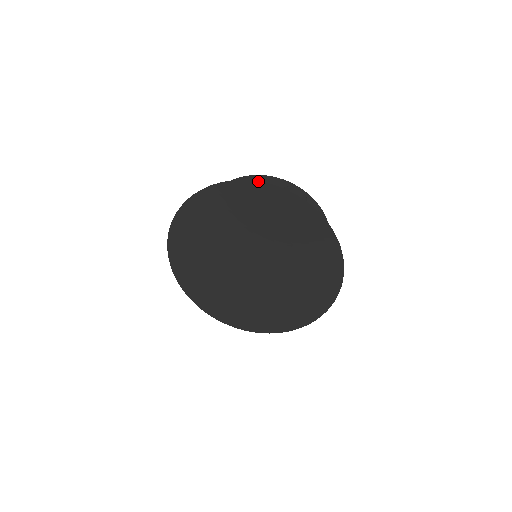
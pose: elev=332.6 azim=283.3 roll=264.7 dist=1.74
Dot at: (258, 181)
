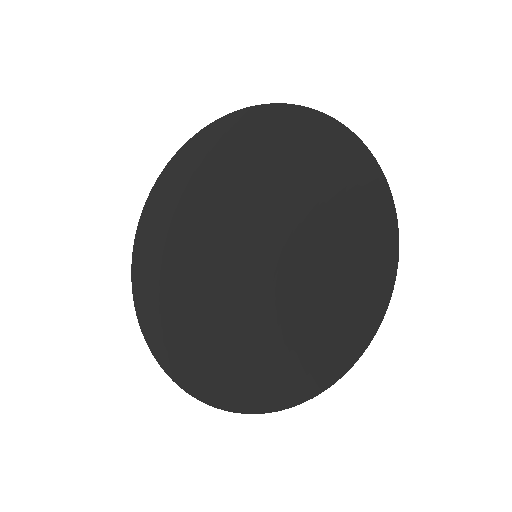
Dot at: (322, 112)
